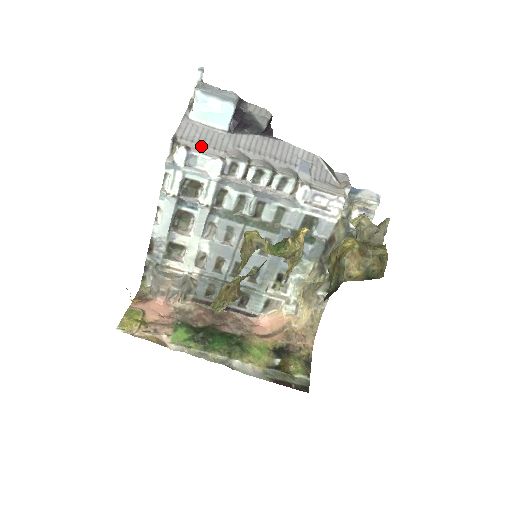
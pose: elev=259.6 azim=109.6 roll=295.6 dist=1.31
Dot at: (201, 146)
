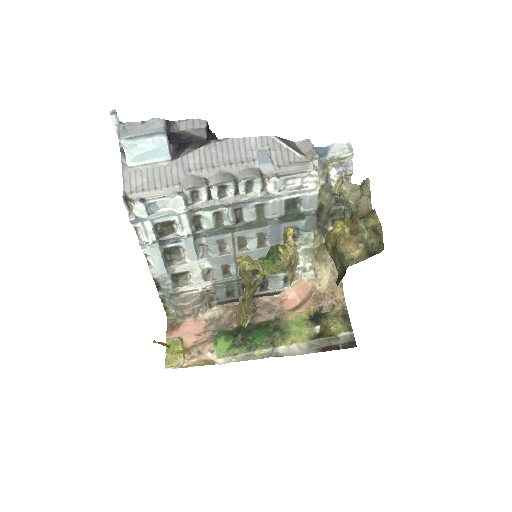
Dot at: (154, 191)
